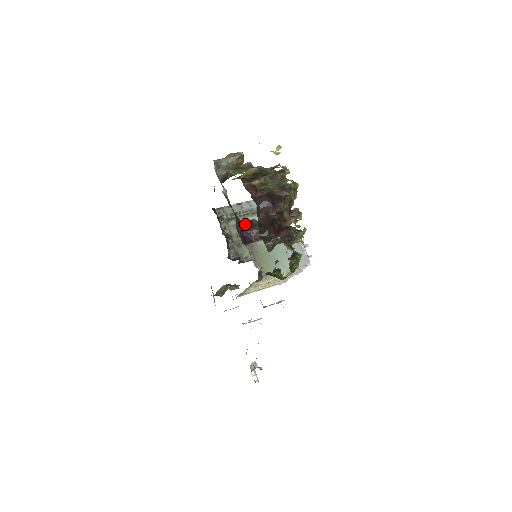
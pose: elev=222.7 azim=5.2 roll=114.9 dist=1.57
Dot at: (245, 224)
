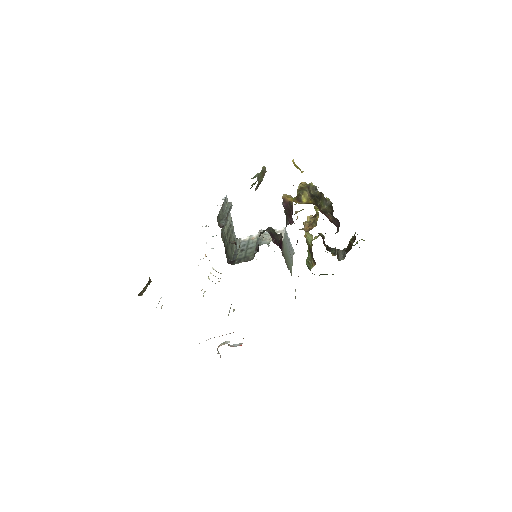
Dot at: (272, 234)
